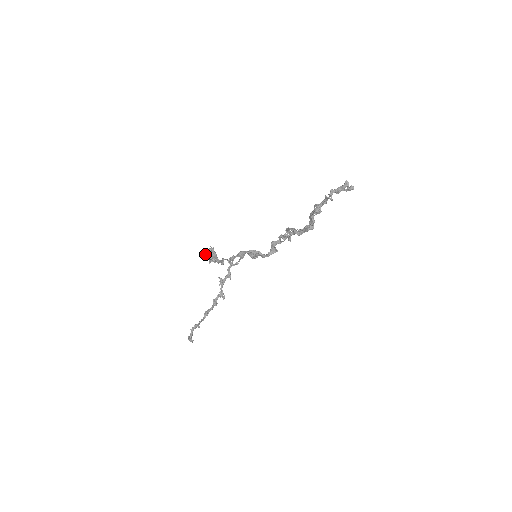
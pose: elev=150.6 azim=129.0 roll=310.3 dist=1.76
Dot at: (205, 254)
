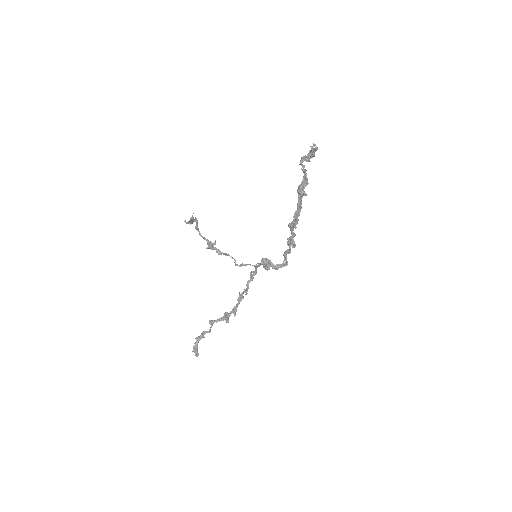
Dot at: (199, 232)
